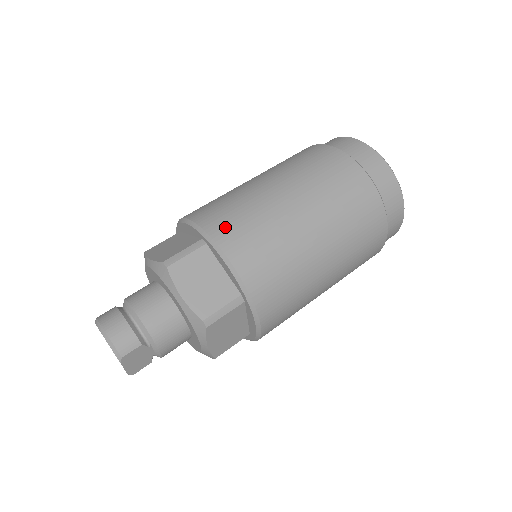
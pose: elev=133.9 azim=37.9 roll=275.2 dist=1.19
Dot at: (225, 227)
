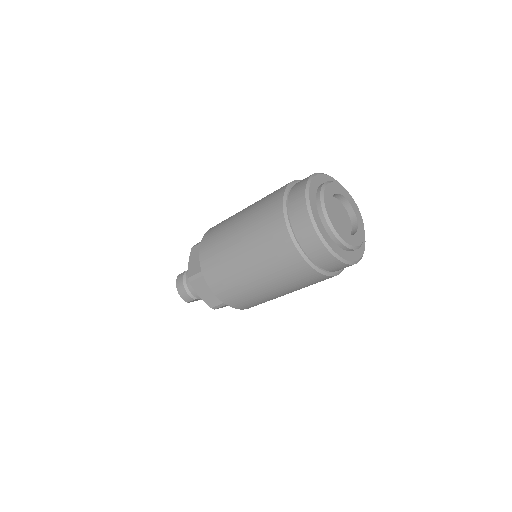
Dot at: (210, 273)
